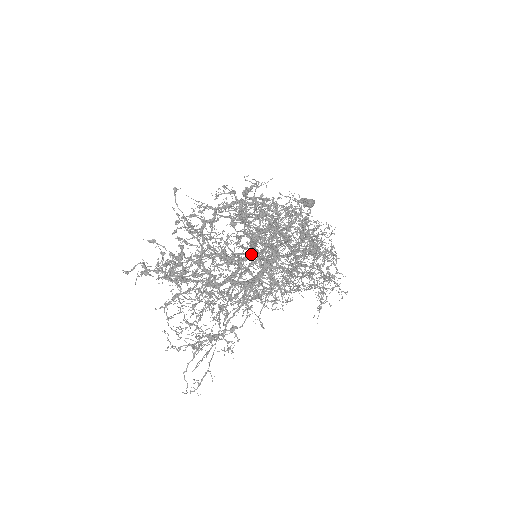
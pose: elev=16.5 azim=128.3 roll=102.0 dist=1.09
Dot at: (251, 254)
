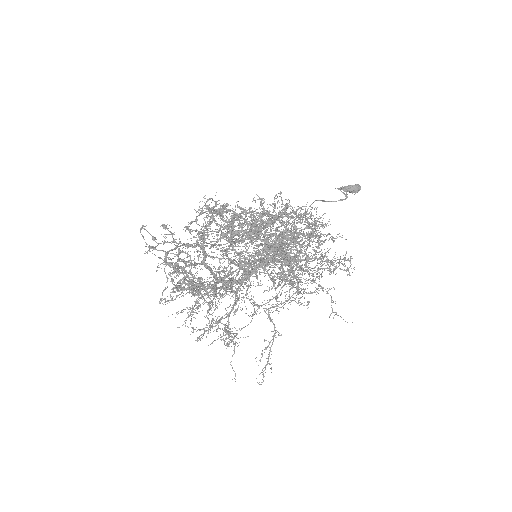
Dot at: occluded
